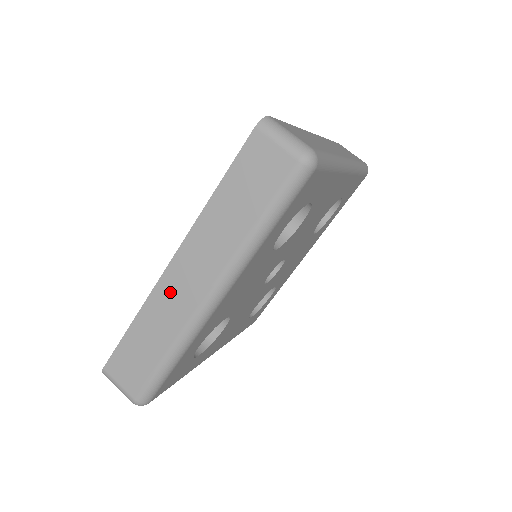
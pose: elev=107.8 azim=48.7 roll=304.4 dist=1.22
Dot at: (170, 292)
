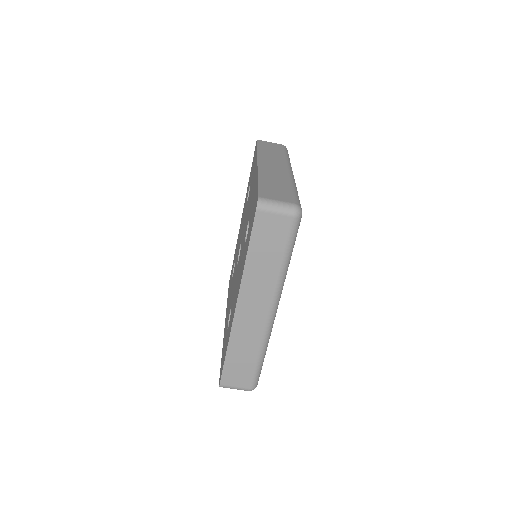
Dot at: (244, 322)
